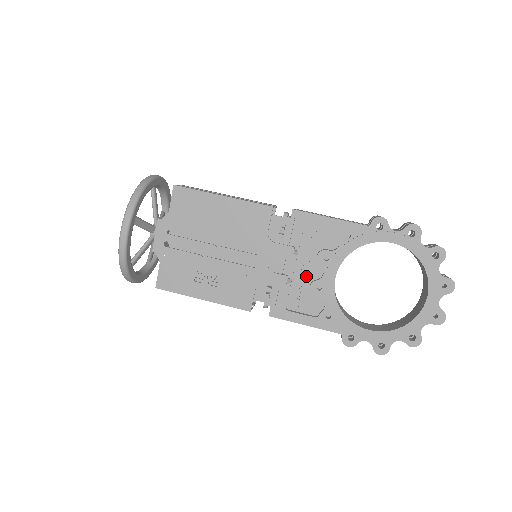
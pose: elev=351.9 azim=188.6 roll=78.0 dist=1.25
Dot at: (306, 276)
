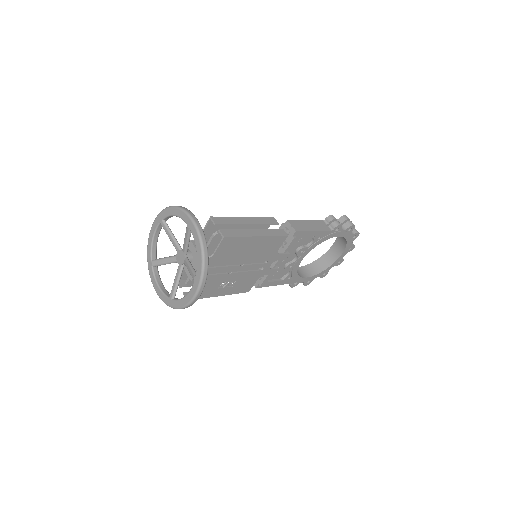
Dot at: (285, 261)
